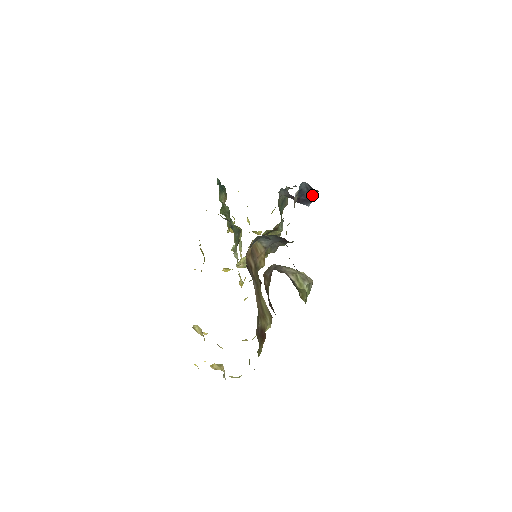
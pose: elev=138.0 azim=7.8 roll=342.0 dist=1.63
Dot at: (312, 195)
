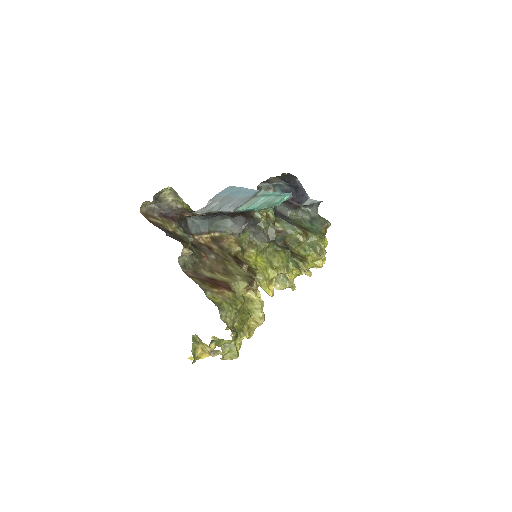
Dot at: (298, 187)
